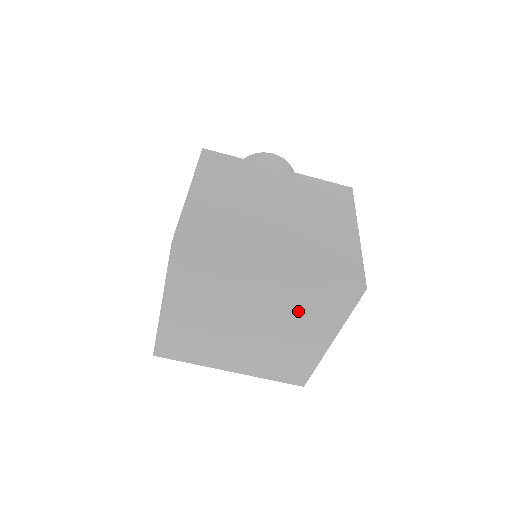
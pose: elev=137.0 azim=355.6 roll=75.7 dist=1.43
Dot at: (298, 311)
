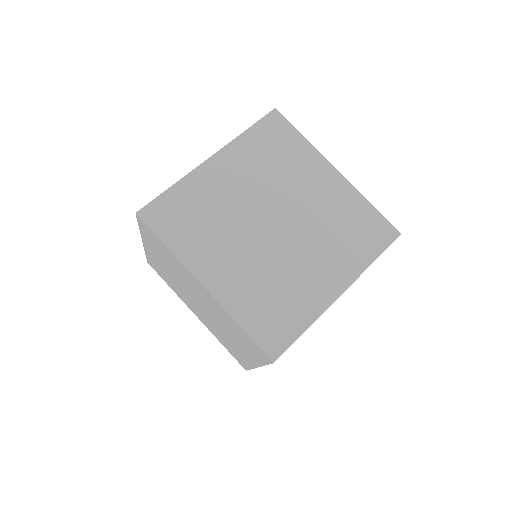
Dot at: (332, 230)
